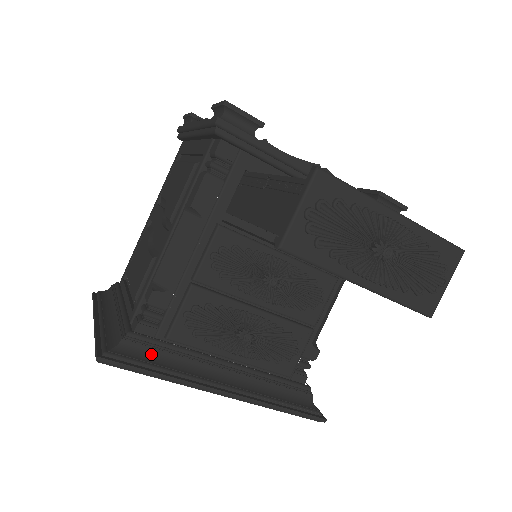
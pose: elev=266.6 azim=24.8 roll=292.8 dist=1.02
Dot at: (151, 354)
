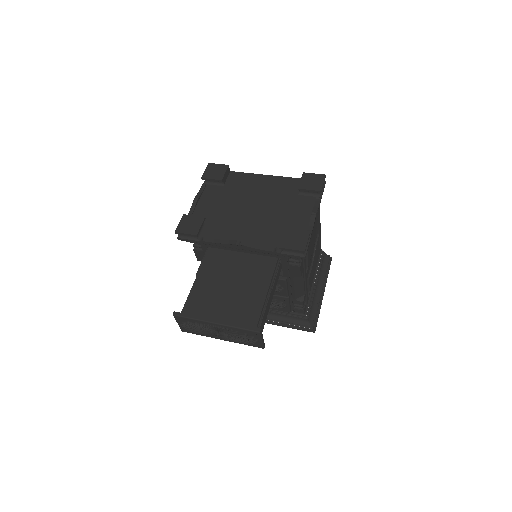
Dot at: occluded
